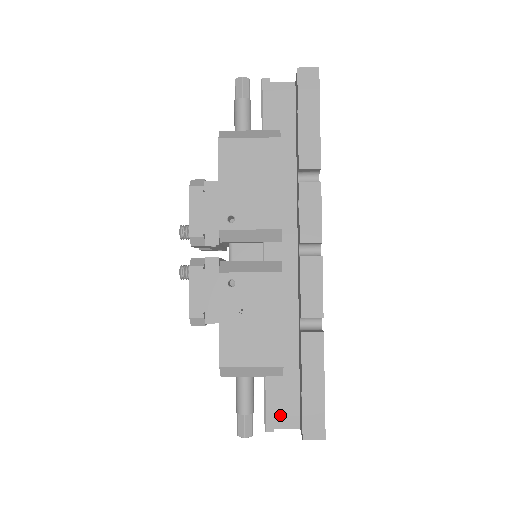
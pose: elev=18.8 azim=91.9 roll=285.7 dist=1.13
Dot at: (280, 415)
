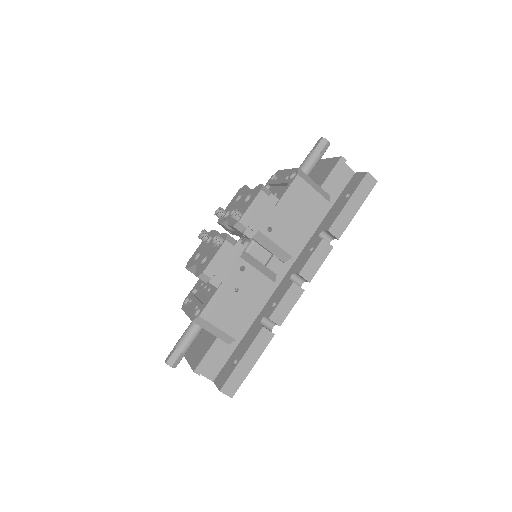
Dot at: (207, 366)
